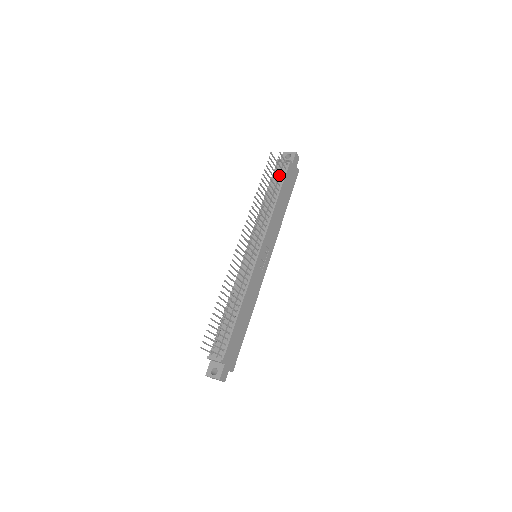
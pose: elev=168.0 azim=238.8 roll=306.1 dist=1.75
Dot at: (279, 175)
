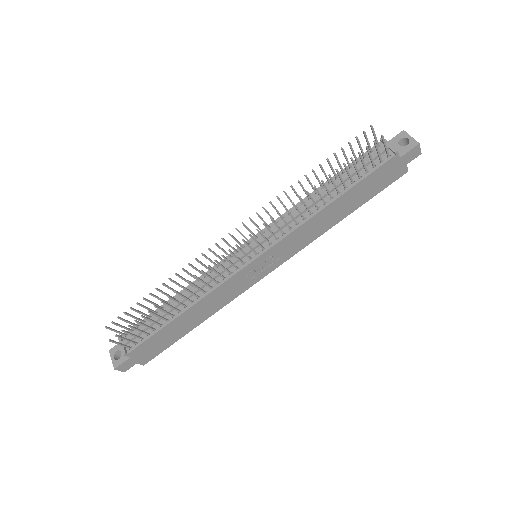
Dot at: occluded
